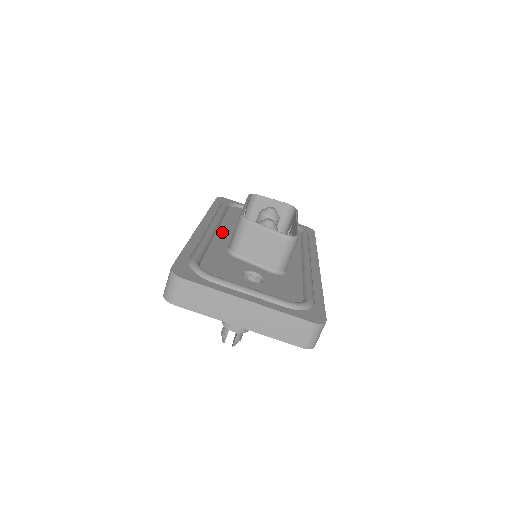
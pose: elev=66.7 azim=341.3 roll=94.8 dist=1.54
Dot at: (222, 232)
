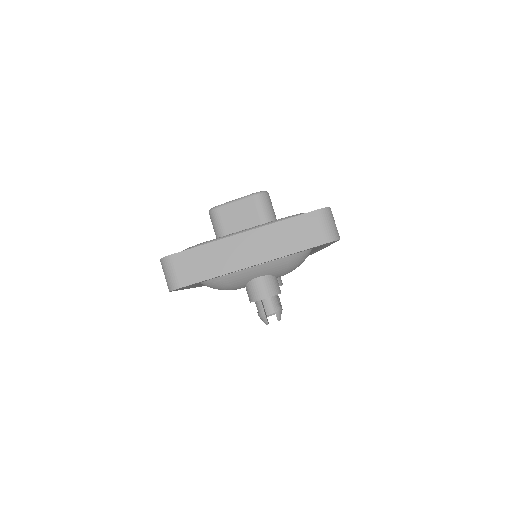
Dot at: occluded
